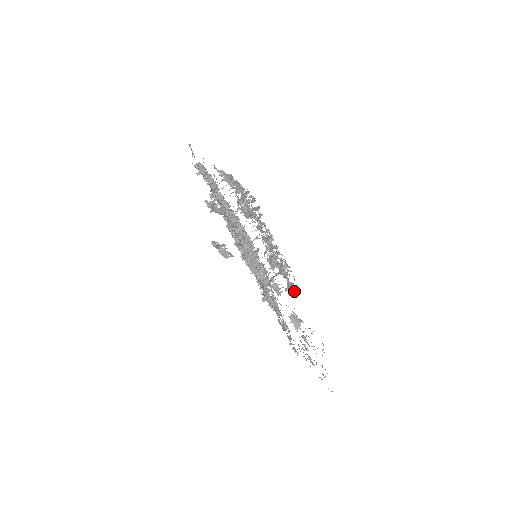
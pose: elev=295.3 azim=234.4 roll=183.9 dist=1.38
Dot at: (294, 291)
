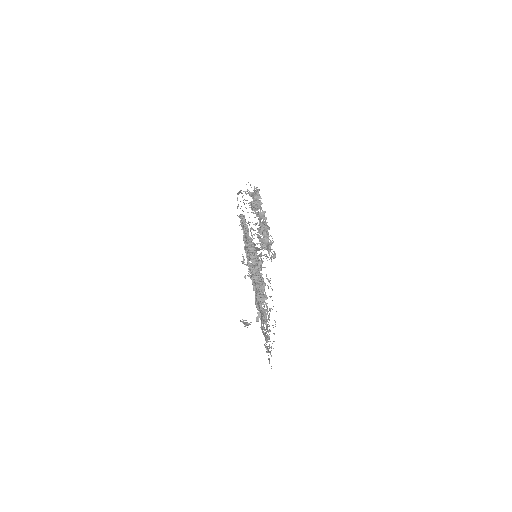
Dot at: occluded
